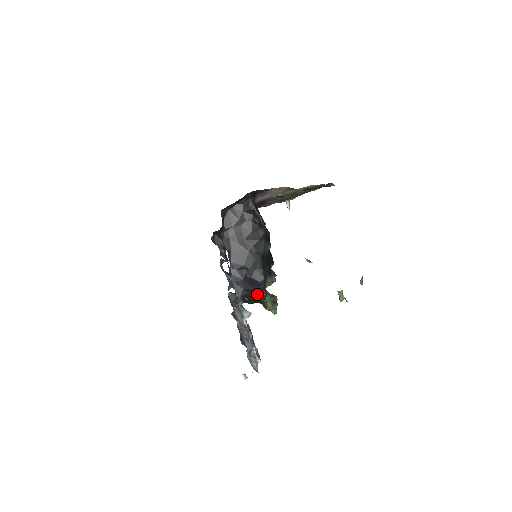
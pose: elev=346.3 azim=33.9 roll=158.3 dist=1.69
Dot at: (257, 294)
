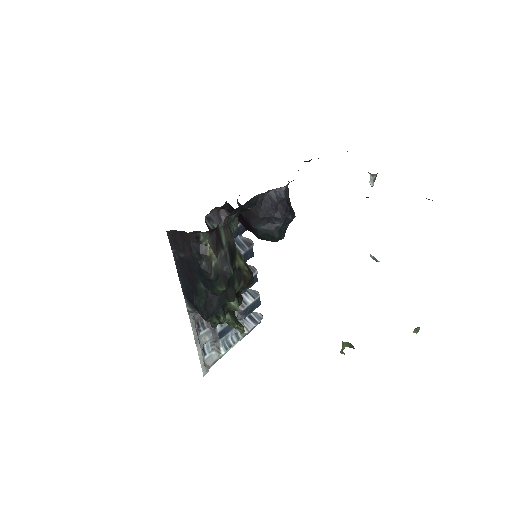
Dot at: occluded
